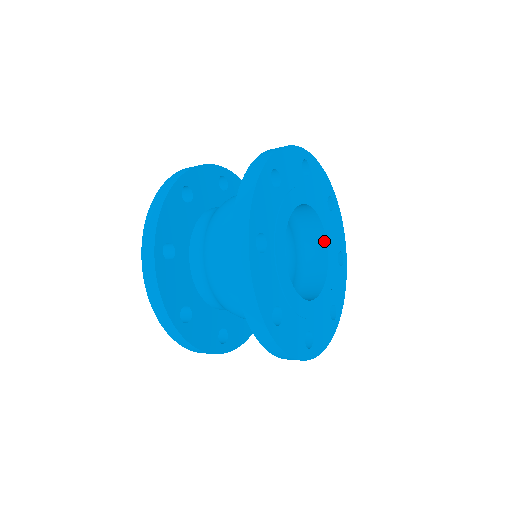
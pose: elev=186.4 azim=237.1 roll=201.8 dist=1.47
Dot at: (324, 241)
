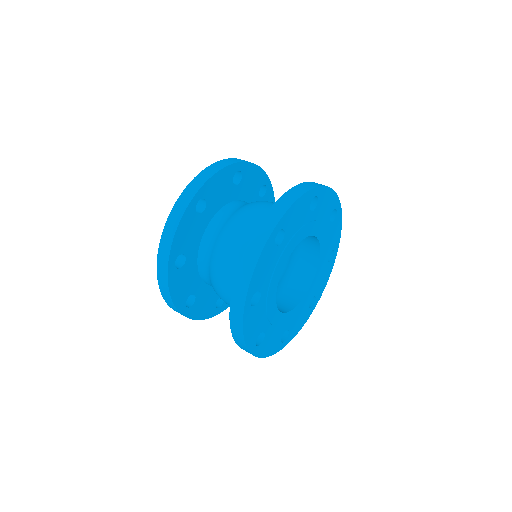
Dot at: (318, 252)
